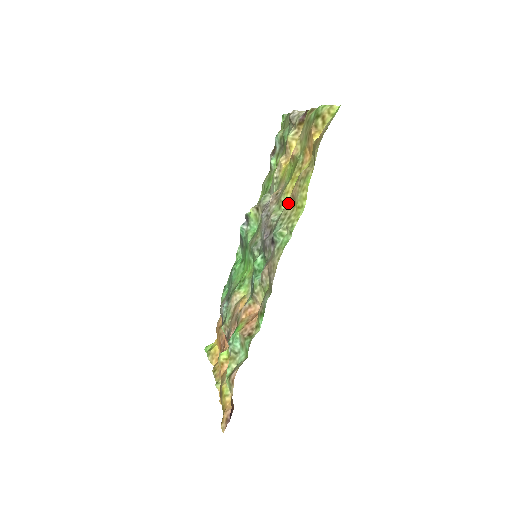
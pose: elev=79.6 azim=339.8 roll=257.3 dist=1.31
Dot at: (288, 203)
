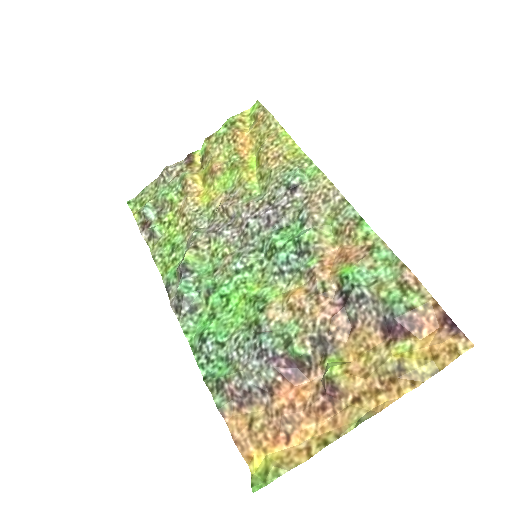
Dot at: (274, 165)
